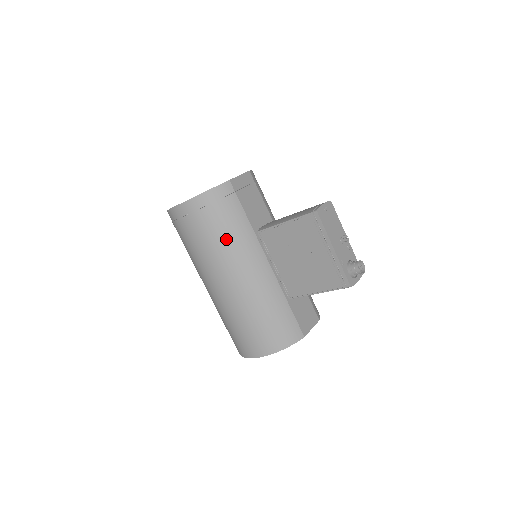
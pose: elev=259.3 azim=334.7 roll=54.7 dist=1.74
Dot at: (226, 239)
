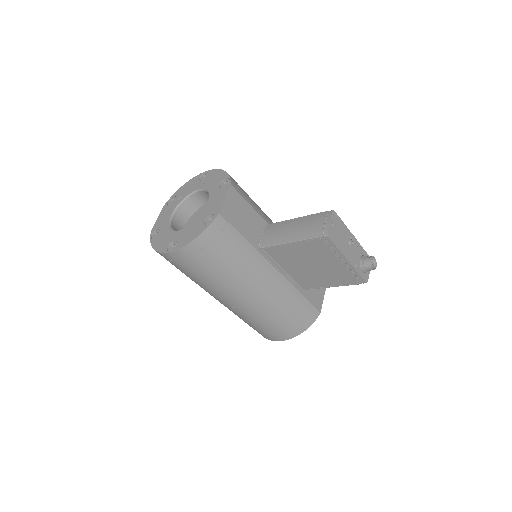
Dot at: (232, 269)
